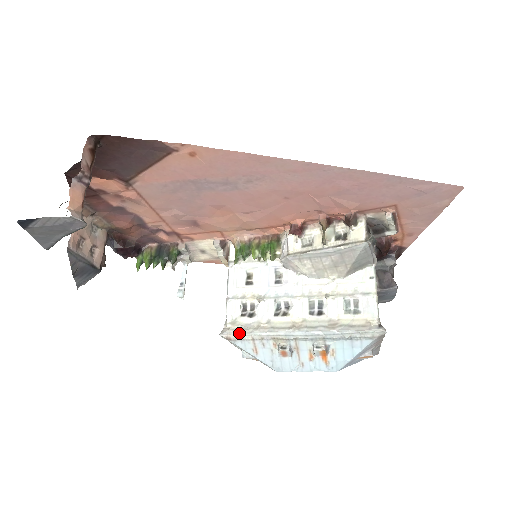
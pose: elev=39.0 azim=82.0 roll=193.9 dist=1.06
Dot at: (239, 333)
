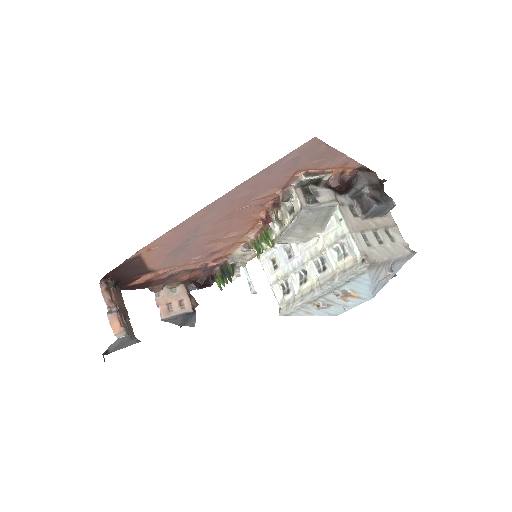
Dot at: (286, 310)
